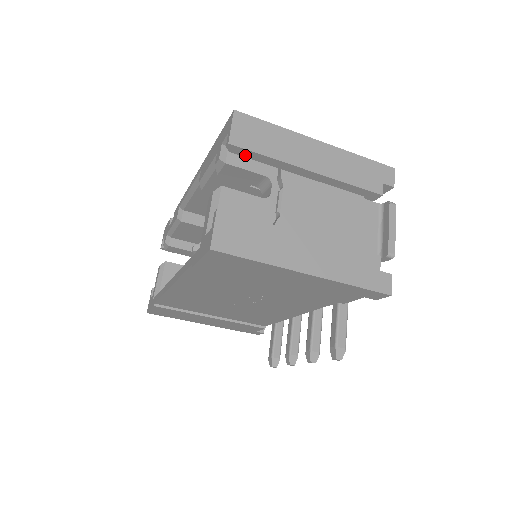
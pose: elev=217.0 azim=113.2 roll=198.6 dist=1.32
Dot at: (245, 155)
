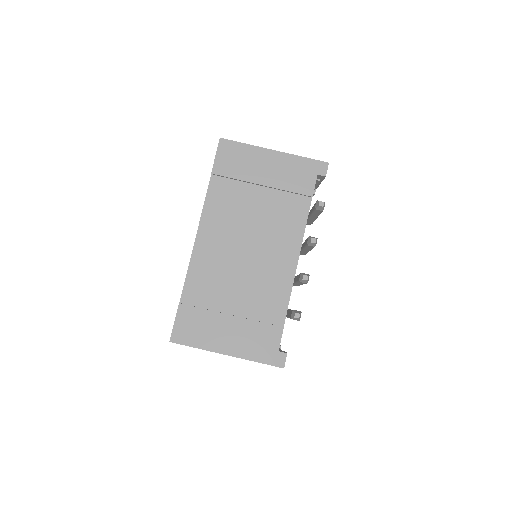
Dot at: occluded
